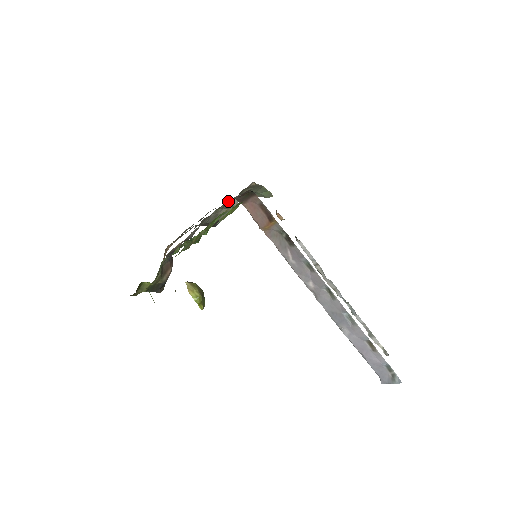
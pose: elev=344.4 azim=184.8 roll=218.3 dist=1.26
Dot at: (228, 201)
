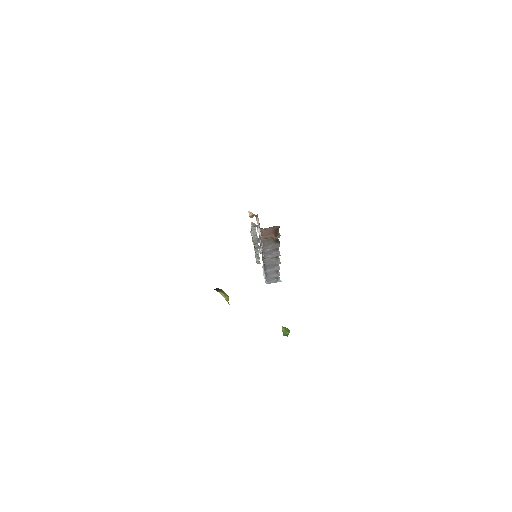
Dot at: occluded
